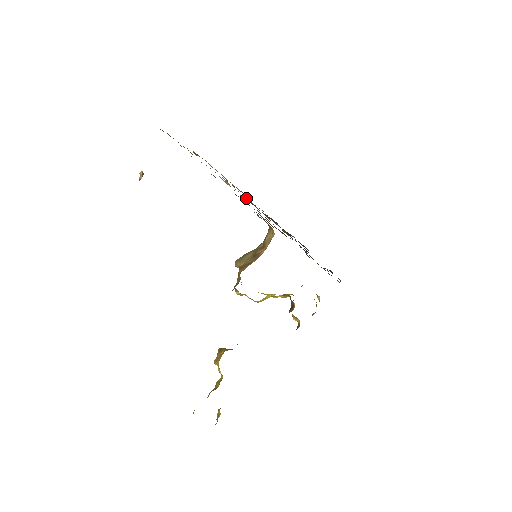
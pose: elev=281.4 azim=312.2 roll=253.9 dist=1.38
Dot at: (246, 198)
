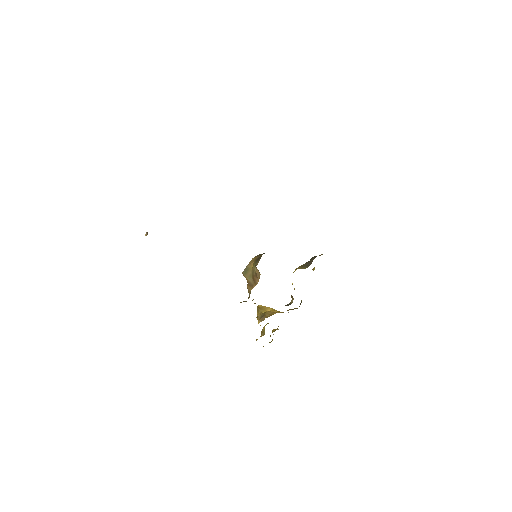
Dot at: occluded
